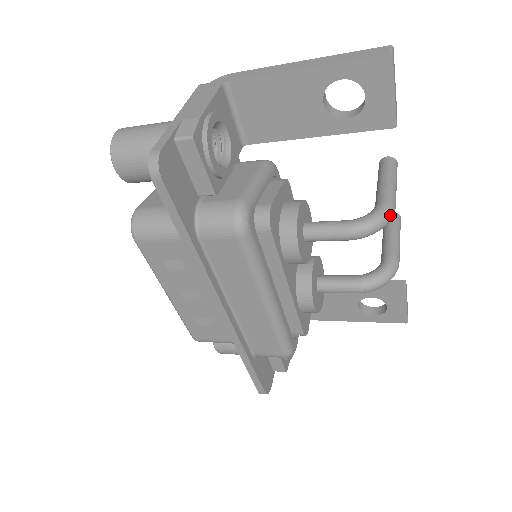
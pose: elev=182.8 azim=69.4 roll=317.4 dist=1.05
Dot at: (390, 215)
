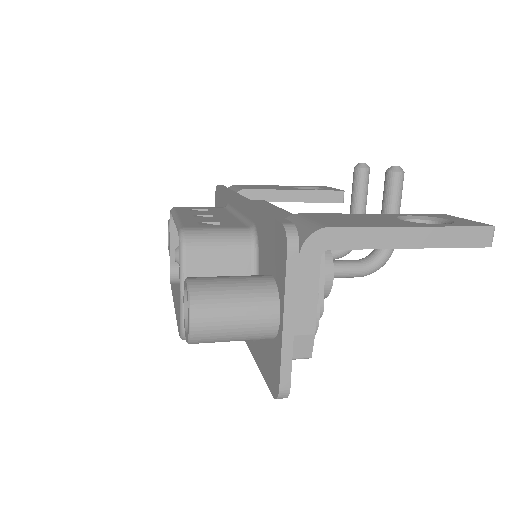
Dot at: (391, 254)
